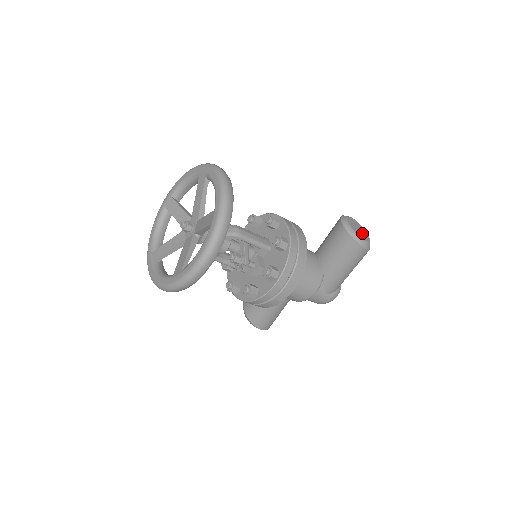
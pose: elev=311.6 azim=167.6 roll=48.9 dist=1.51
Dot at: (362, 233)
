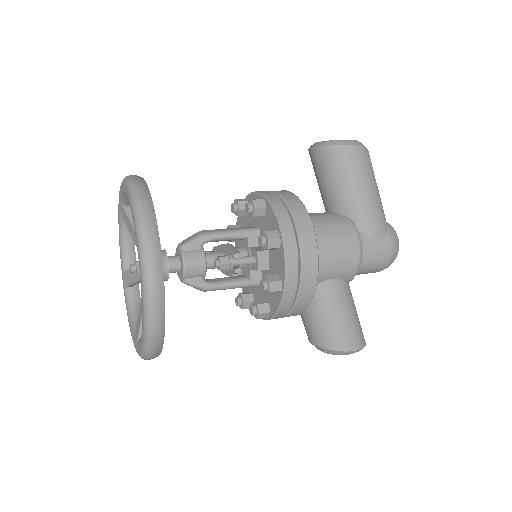
Dot at: occluded
